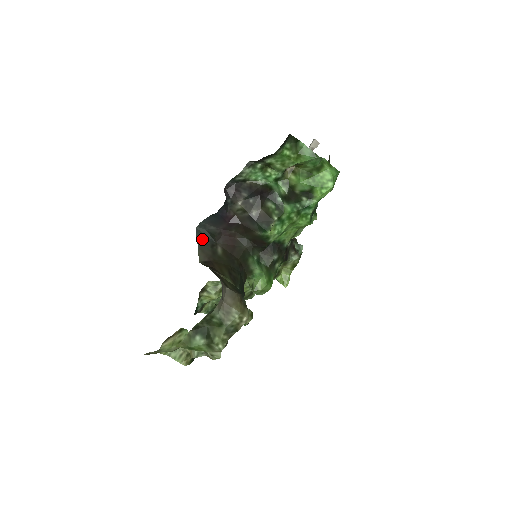
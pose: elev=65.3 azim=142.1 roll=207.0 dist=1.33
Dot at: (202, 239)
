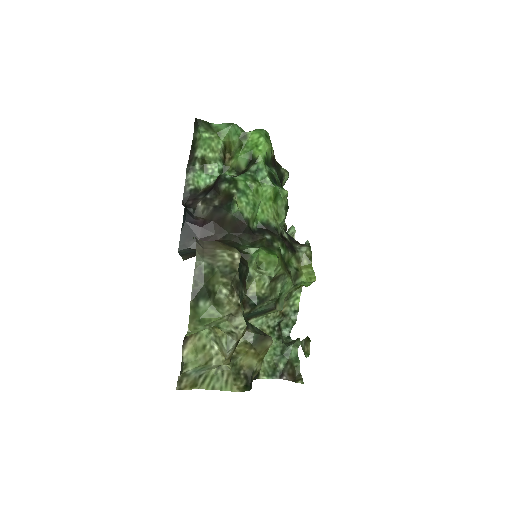
Dot at: (185, 254)
